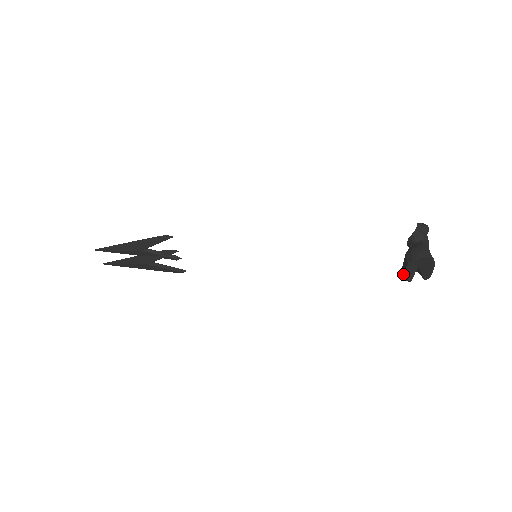
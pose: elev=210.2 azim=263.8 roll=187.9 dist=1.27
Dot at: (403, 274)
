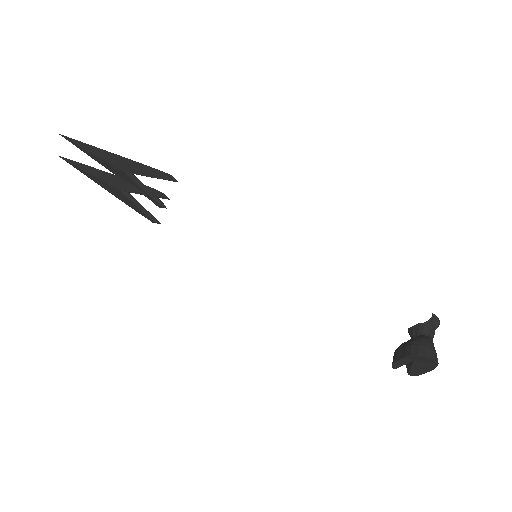
Dot at: (394, 359)
